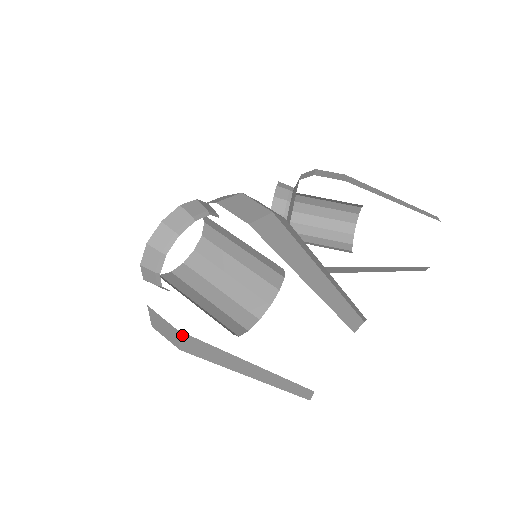
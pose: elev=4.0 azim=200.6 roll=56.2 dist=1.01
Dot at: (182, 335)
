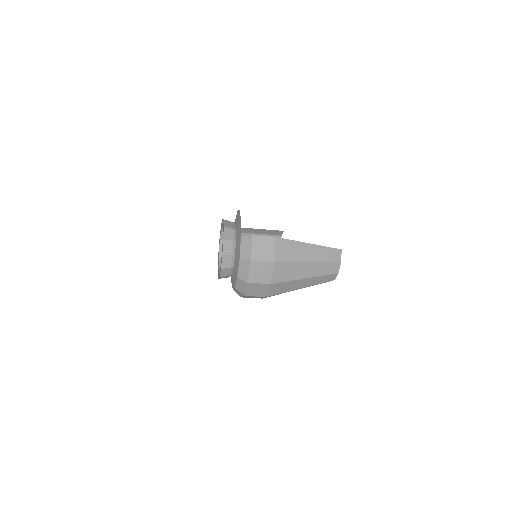
Dot at: (278, 241)
